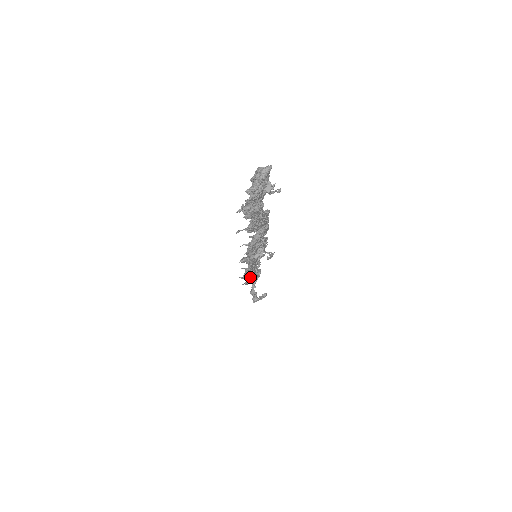
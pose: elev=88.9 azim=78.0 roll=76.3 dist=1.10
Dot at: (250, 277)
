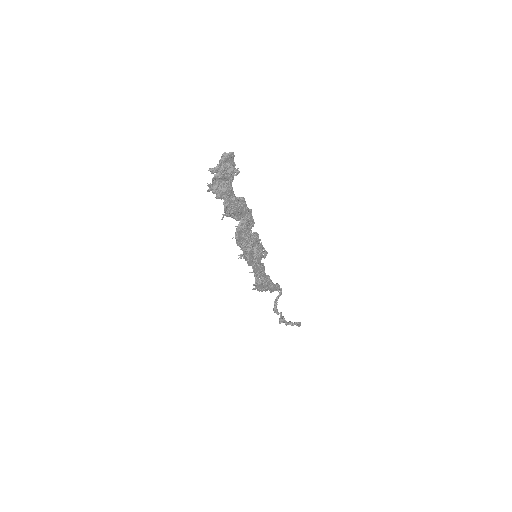
Dot at: (259, 282)
